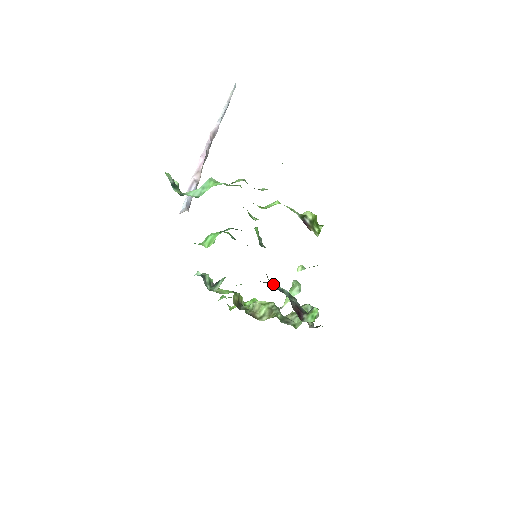
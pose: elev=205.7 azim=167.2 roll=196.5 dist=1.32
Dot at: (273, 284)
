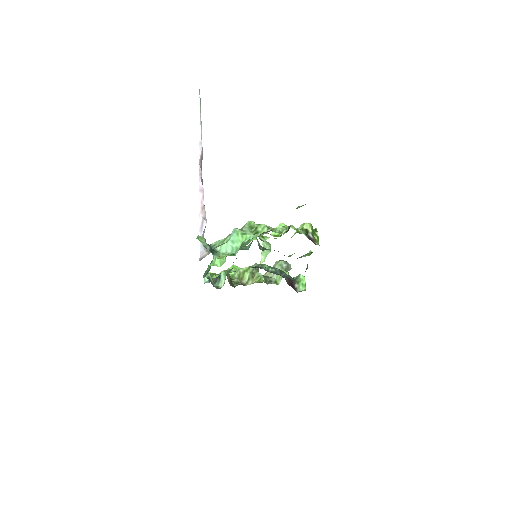
Dot at: (264, 265)
